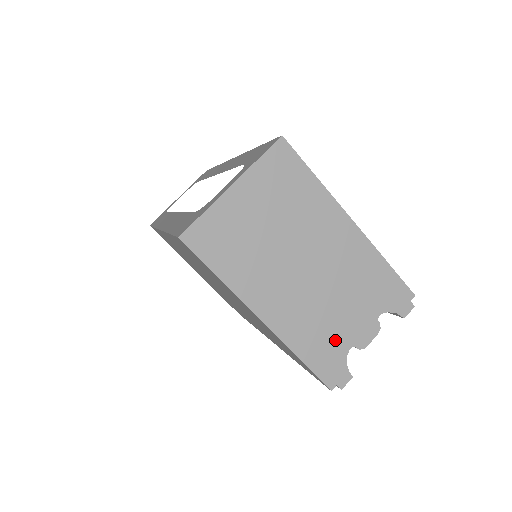
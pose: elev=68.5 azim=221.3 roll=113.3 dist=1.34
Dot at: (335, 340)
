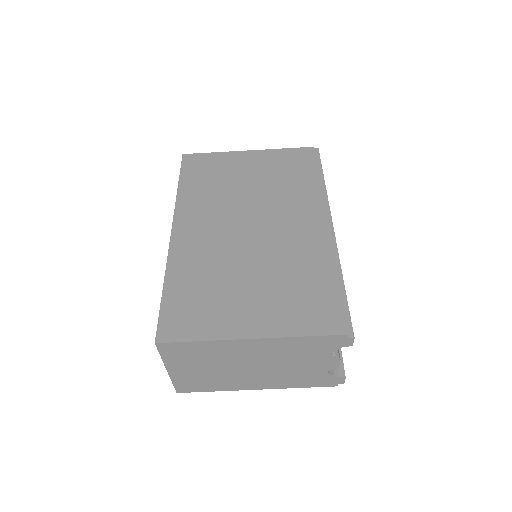
Dot at: (312, 374)
